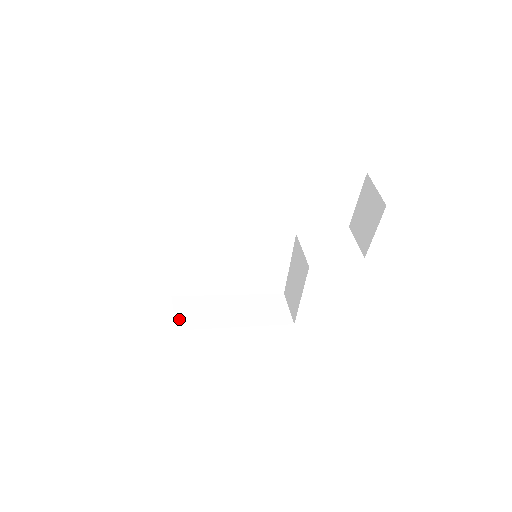
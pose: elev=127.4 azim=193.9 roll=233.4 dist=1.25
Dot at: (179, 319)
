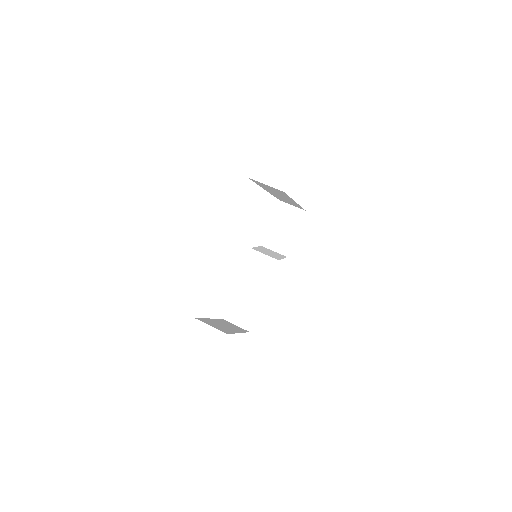
Dot at: (218, 329)
